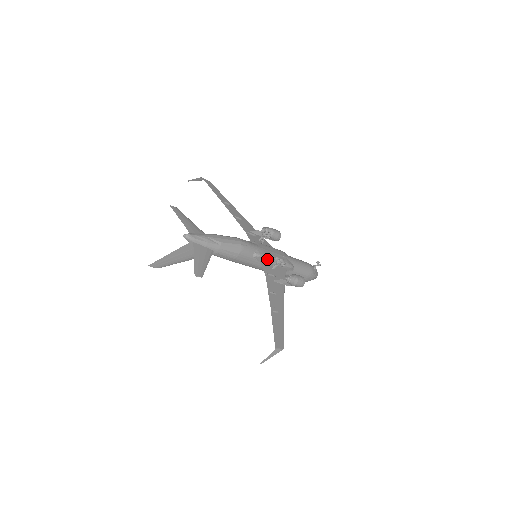
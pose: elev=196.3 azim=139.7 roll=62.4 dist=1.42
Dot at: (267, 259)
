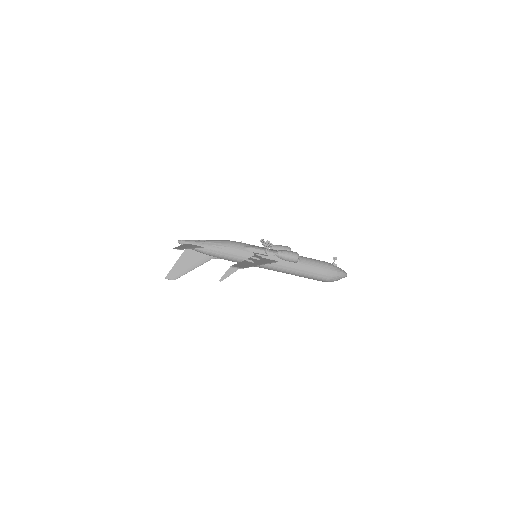
Dot at: (260, 250)
